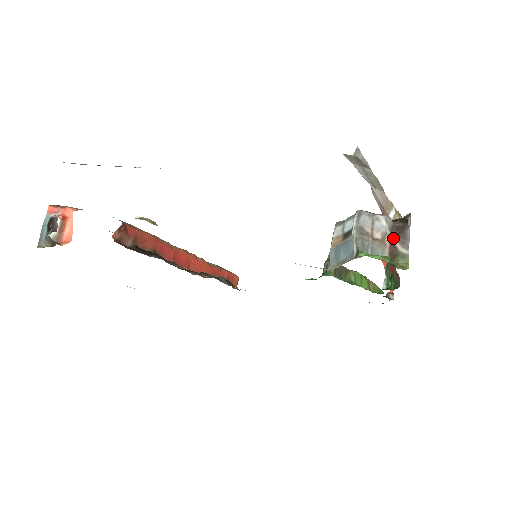
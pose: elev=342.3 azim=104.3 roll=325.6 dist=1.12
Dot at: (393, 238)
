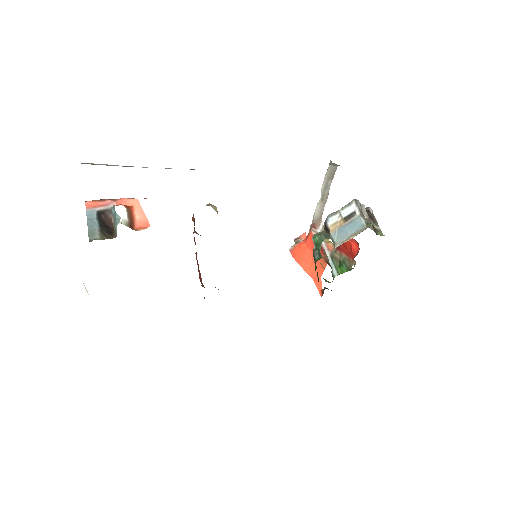
Dot at: (370, 220)
